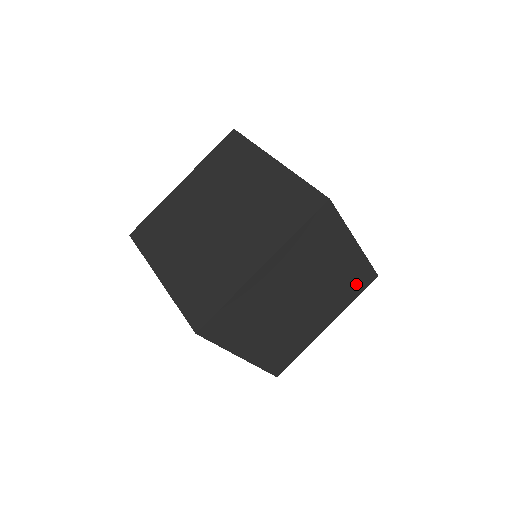
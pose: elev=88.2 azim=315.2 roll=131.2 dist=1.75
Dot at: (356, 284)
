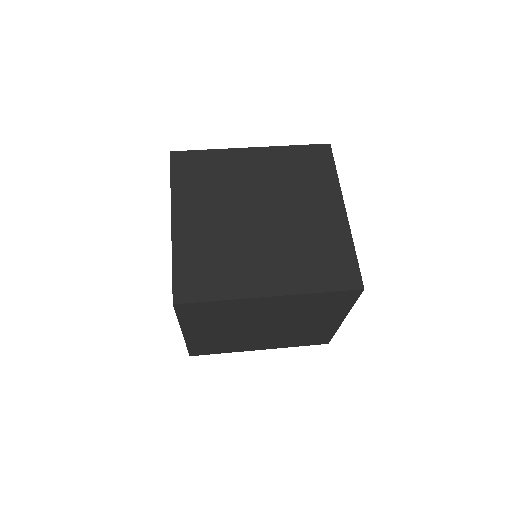
Dot at: (330, 267)
